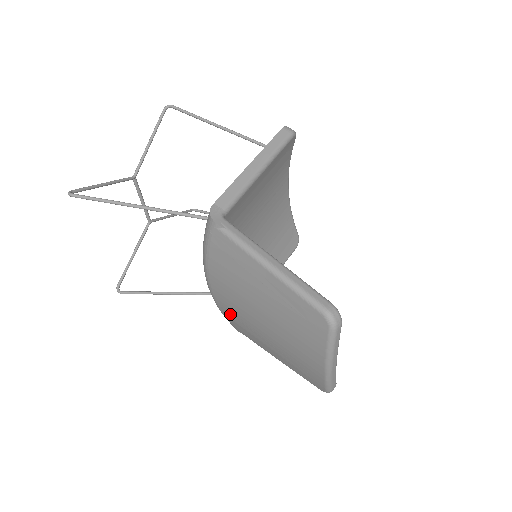
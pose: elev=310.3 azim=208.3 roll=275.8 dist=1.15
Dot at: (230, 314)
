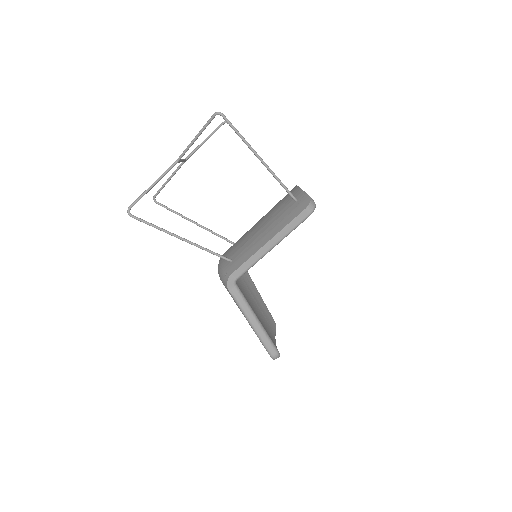
Dot at: occluded
